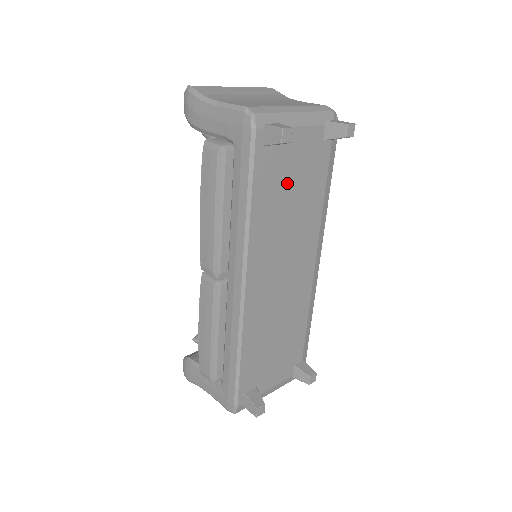
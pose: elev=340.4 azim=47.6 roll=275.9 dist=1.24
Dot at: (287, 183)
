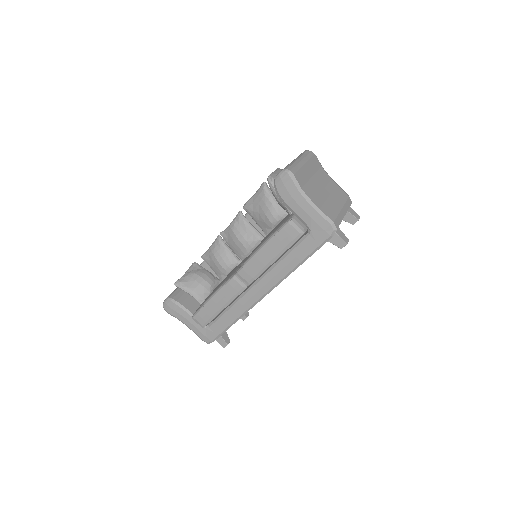
Dot at: occluded
